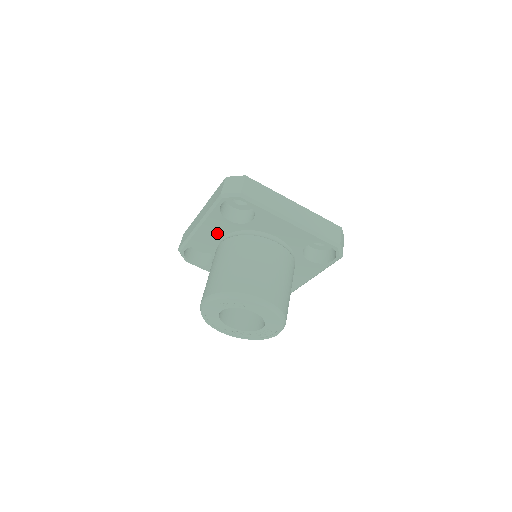
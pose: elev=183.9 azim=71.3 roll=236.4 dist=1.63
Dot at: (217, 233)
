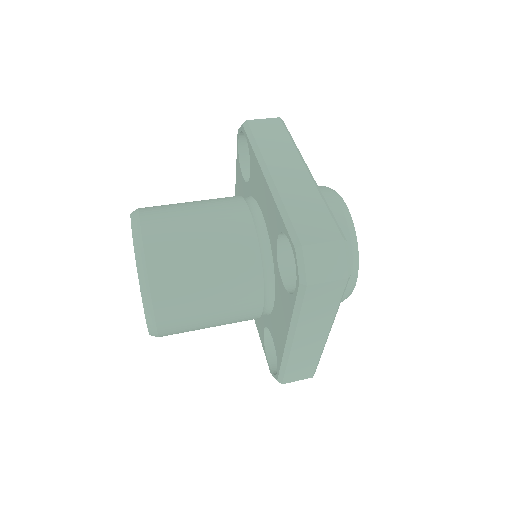
Dot at: occluded
